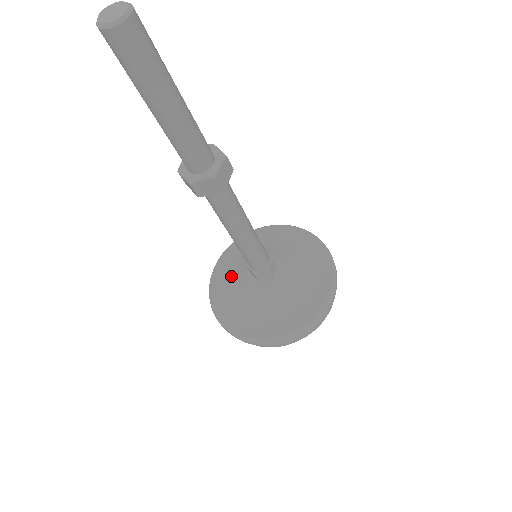
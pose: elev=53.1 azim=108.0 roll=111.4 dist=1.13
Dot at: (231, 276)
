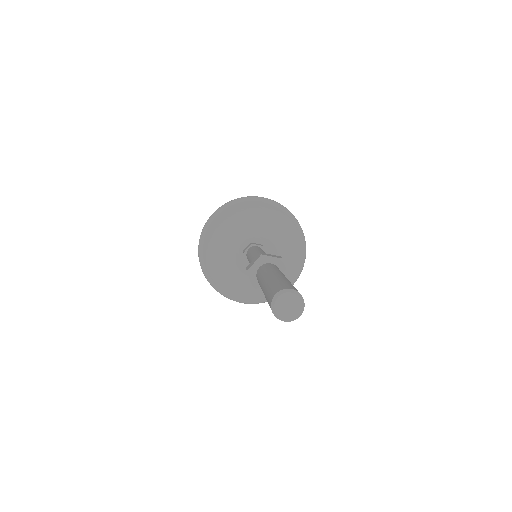
Dot at: (224, 238)
